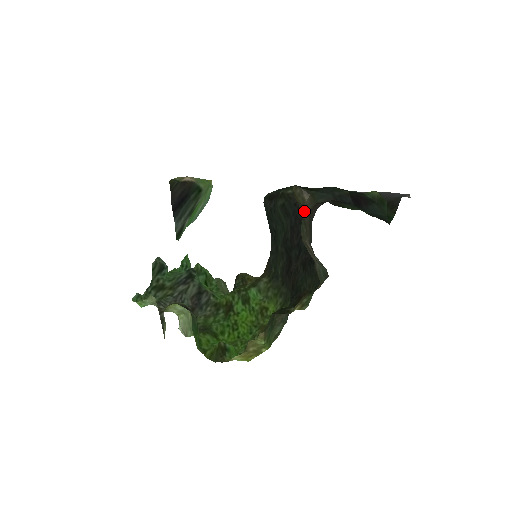
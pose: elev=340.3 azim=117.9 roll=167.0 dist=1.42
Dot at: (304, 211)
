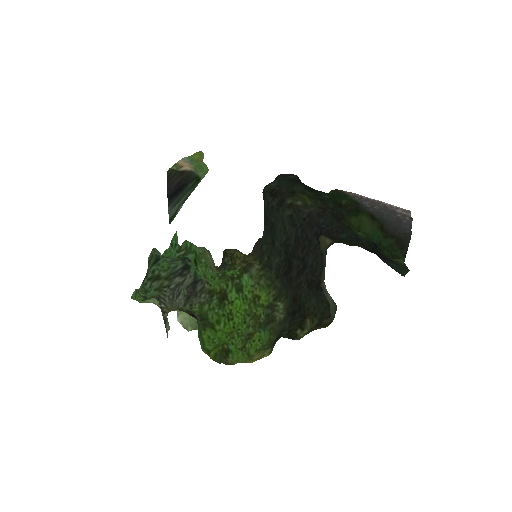
Dot at: (324, 254)
